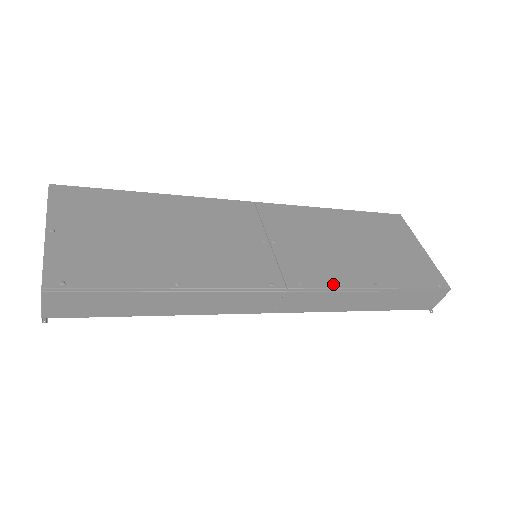
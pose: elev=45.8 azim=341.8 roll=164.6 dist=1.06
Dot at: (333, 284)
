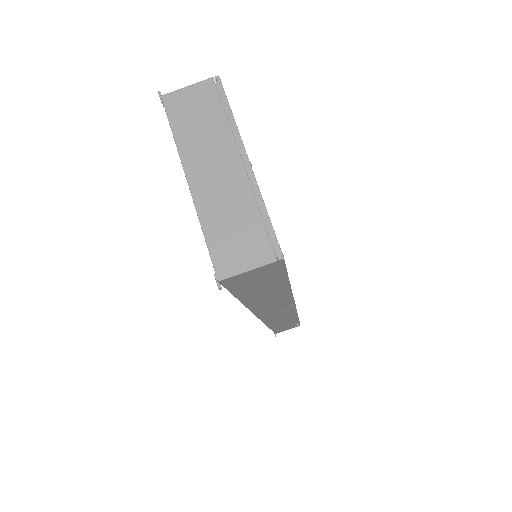
Dot at: occluded
